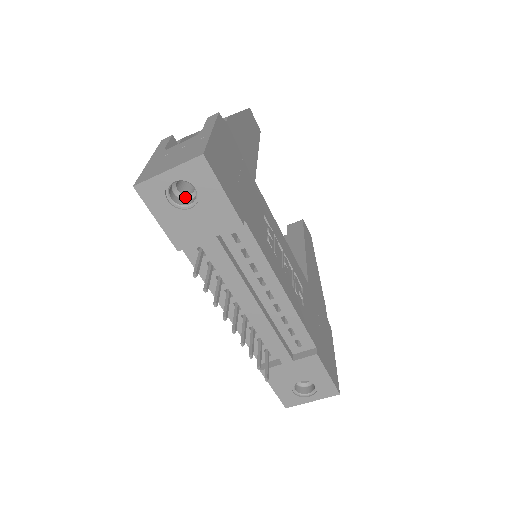
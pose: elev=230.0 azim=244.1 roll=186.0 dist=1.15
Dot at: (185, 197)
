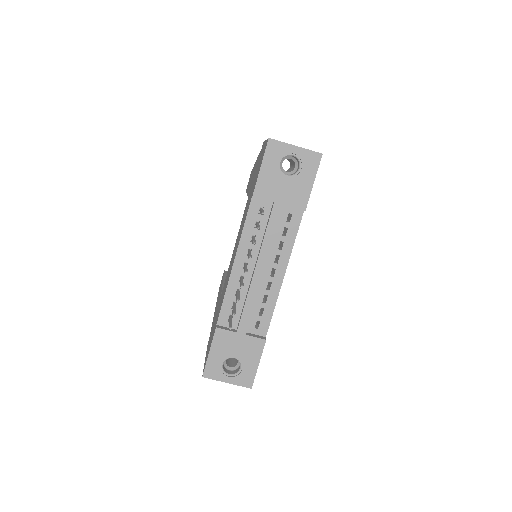
Dot at: (283, 171)
